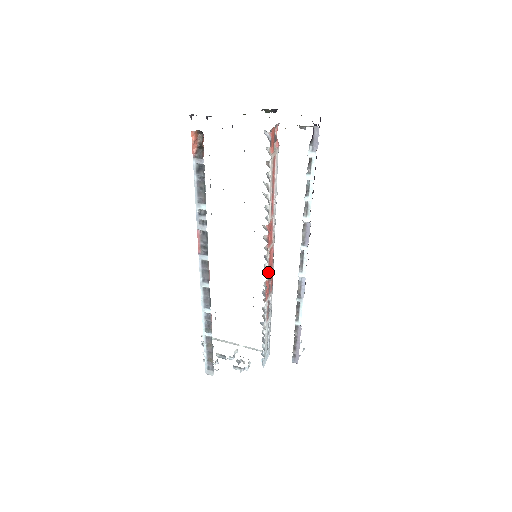
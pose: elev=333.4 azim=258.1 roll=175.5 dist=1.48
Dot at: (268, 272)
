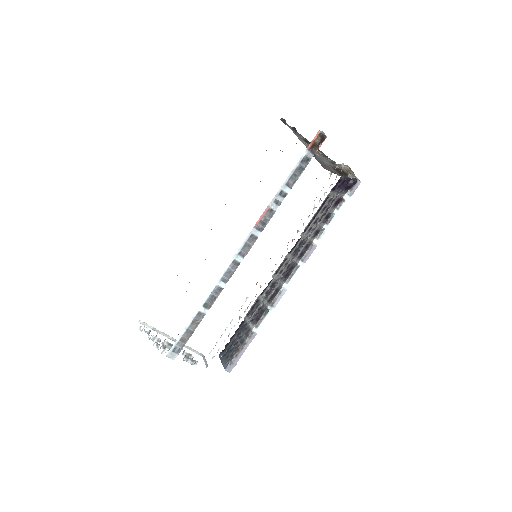
Dot at: occluded
